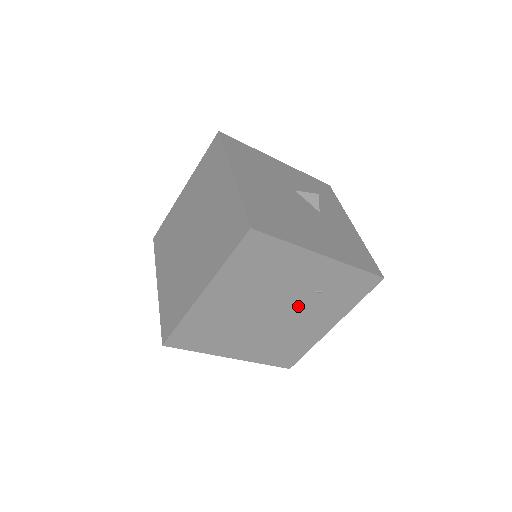
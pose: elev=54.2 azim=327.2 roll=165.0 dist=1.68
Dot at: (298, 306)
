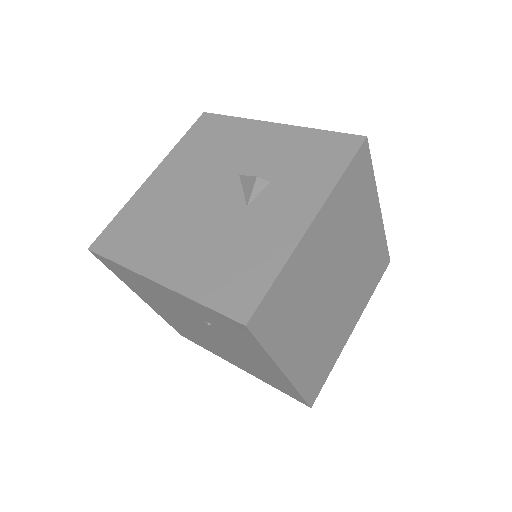
Dot at: (215, 333)
